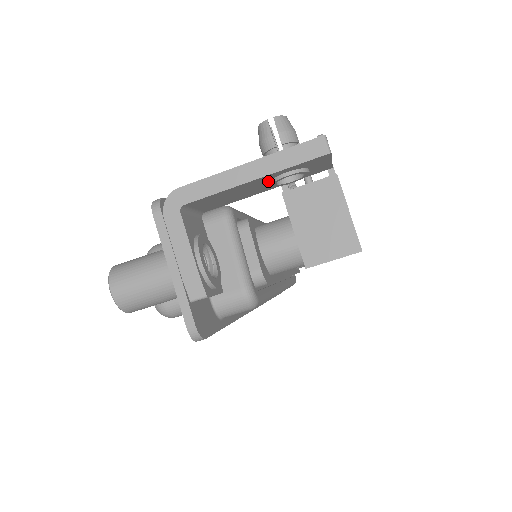
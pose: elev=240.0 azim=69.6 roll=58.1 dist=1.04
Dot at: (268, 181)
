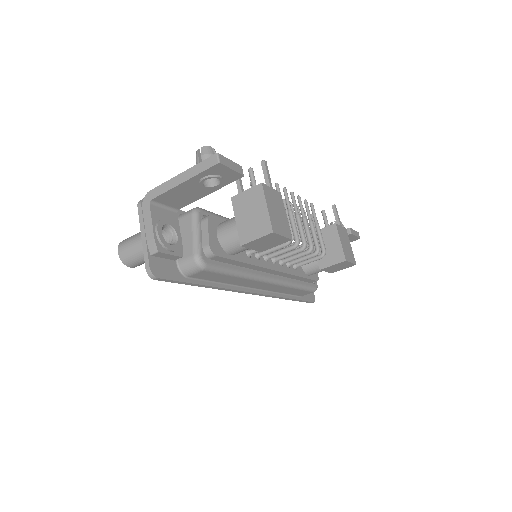
Dot at: (198, 184)
